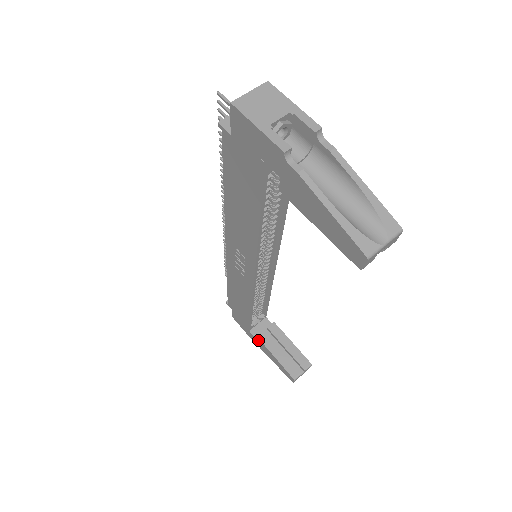
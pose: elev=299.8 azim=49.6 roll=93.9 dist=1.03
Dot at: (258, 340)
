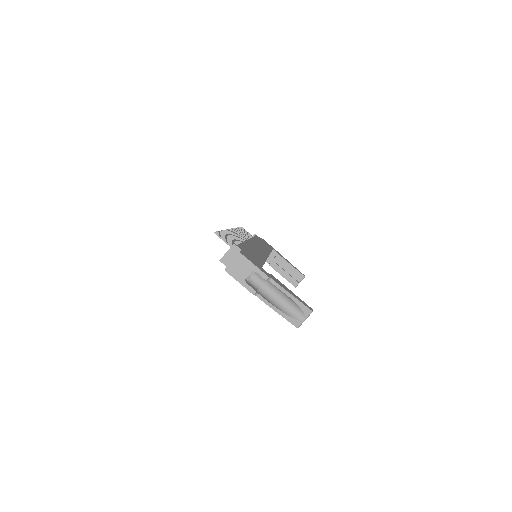
Dot at: occluded
